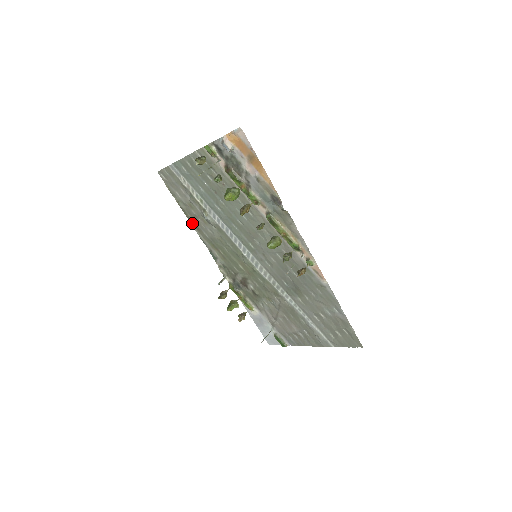
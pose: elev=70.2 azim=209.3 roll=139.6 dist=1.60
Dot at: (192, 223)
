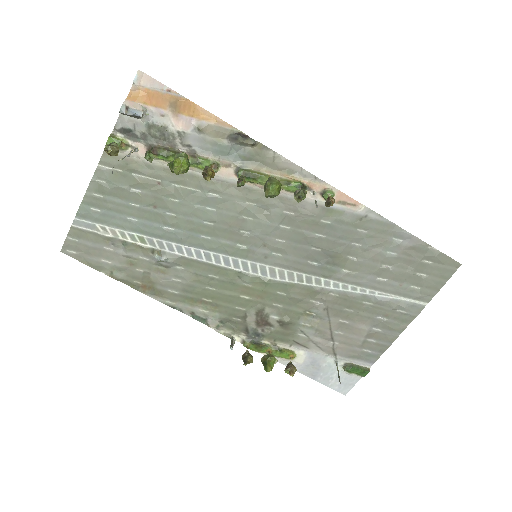
Dot at: (146, 292)
